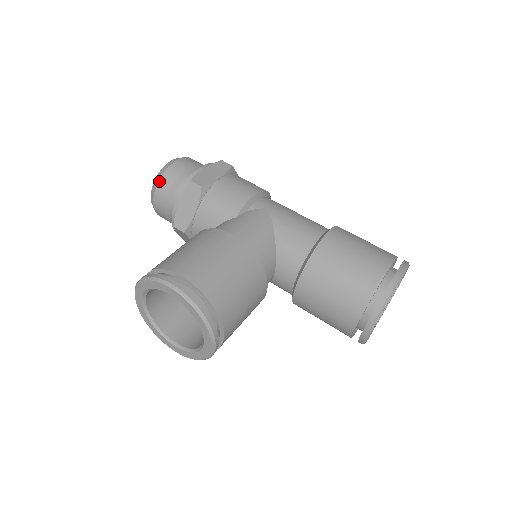
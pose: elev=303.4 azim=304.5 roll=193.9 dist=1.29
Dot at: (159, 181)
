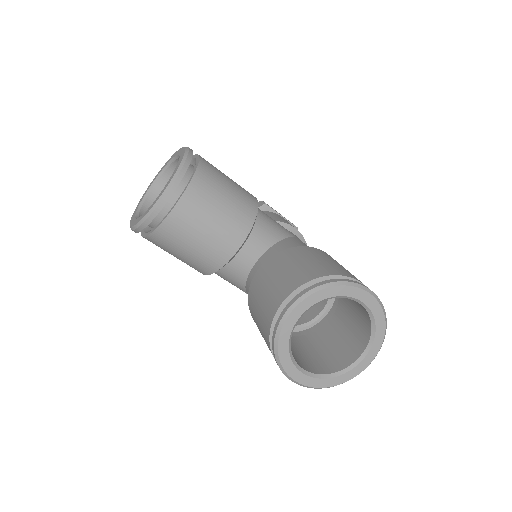
Dot at: occluded
